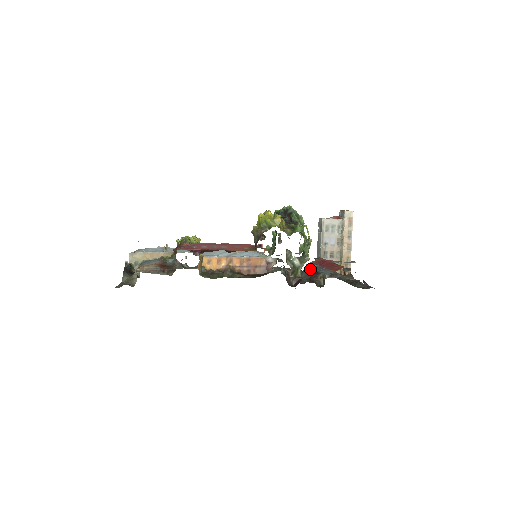
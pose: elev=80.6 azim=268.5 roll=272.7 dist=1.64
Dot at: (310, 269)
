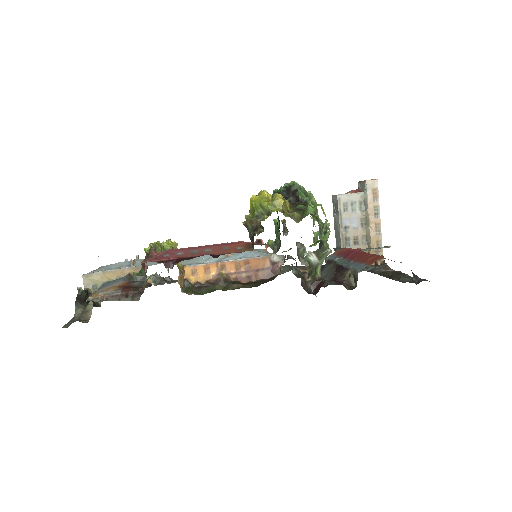
Dot at: (332, 265)
